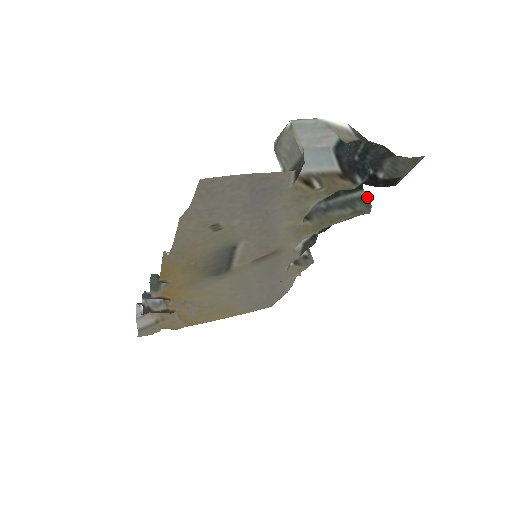
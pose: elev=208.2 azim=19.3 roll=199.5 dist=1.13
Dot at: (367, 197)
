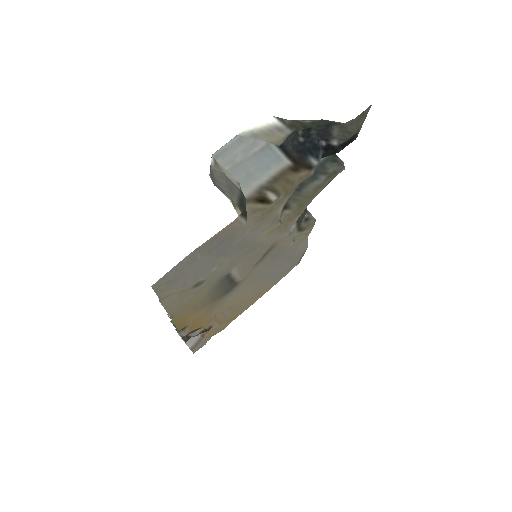
Dot at: (334, 154)
